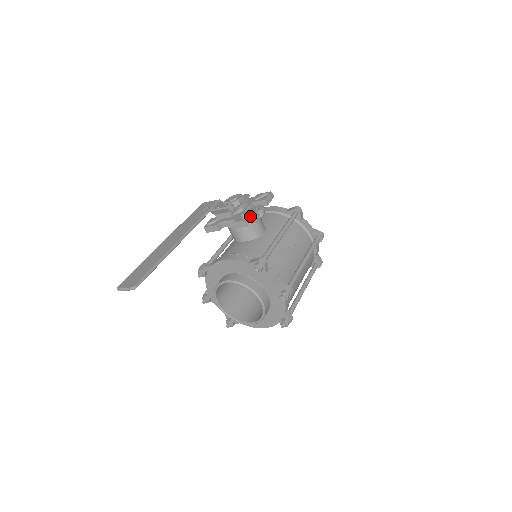
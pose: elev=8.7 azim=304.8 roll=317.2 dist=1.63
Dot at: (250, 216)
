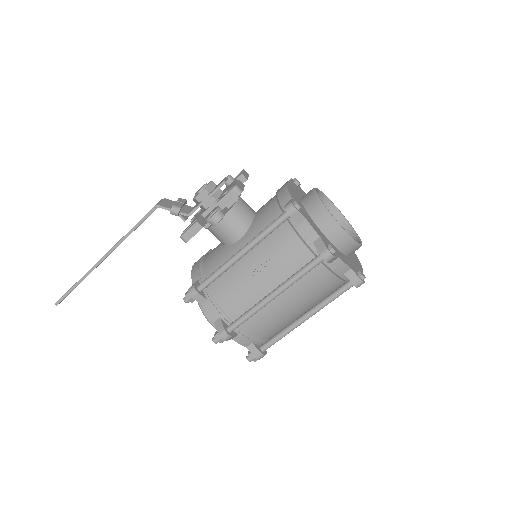
Dot at: occluded
